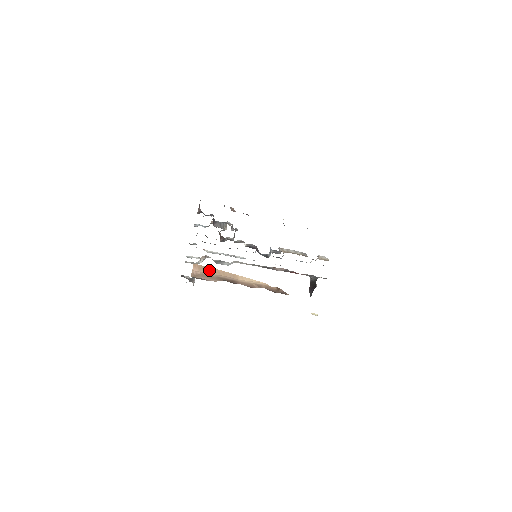
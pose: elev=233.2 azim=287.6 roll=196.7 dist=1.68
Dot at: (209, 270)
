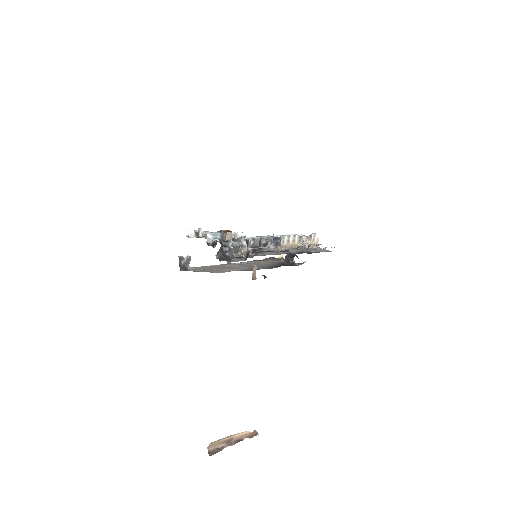
Dot at: (219, 440)
